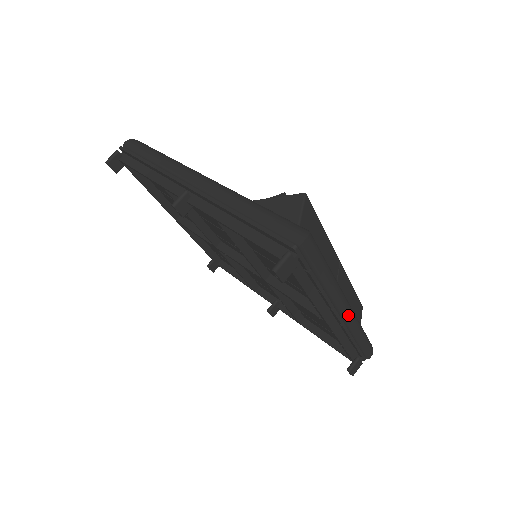
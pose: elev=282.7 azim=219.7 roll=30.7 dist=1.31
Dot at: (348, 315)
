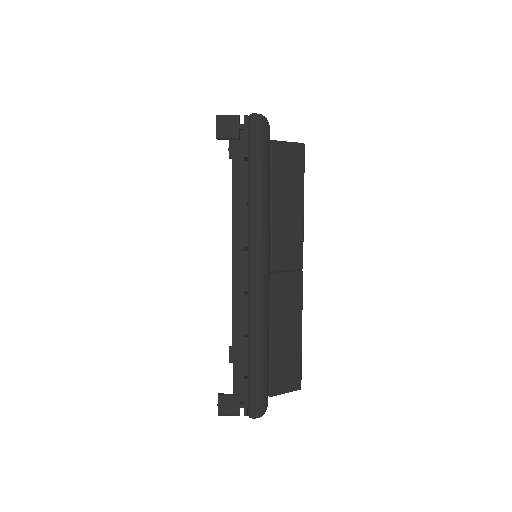
Dot at: (256, 283)
